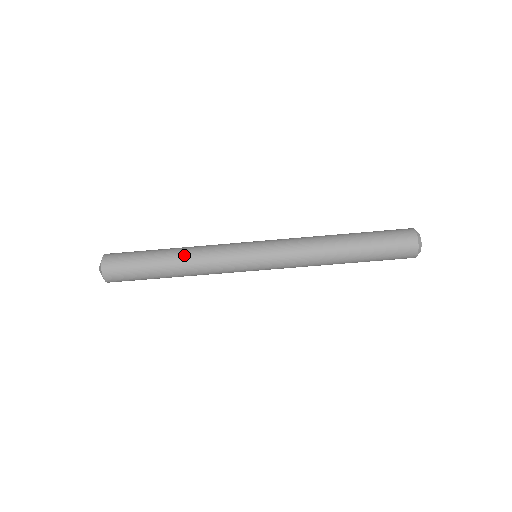
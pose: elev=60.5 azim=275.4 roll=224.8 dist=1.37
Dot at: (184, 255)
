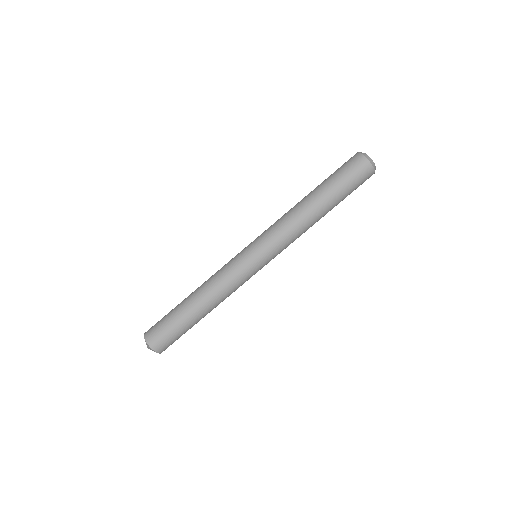
Dot at: occluded
